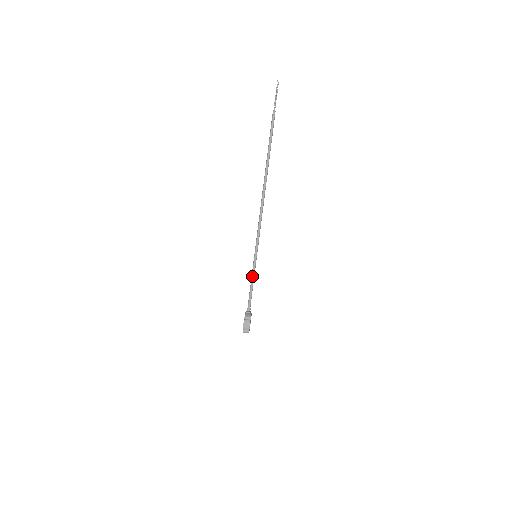
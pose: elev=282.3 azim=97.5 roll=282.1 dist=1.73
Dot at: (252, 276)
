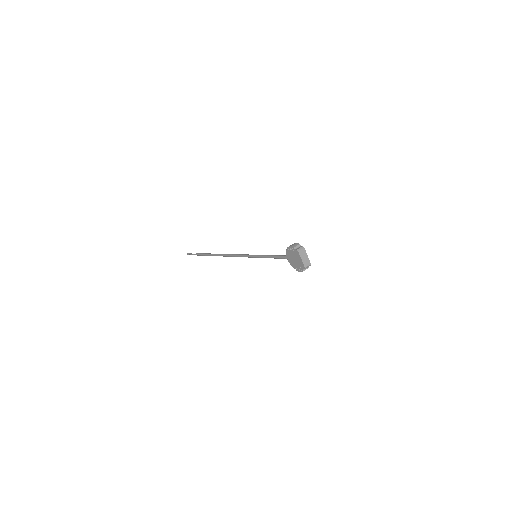
Dot at: (265, 256)
